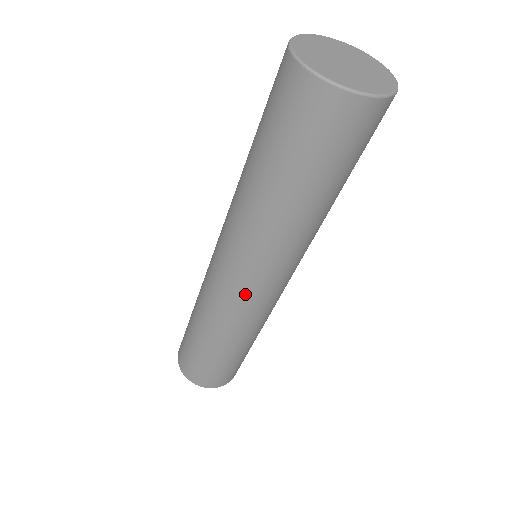
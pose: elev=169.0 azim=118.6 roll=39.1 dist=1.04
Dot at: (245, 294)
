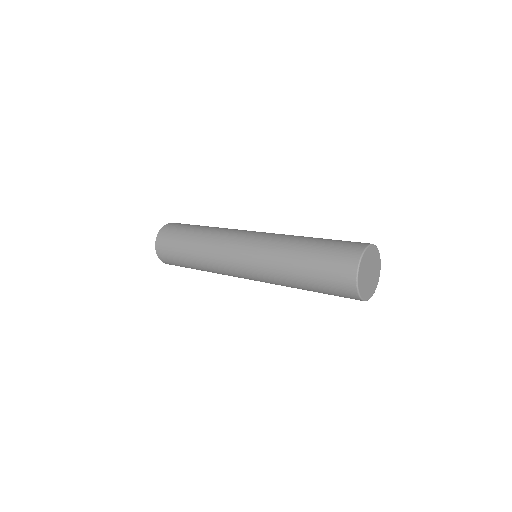
Dot at: occluded
